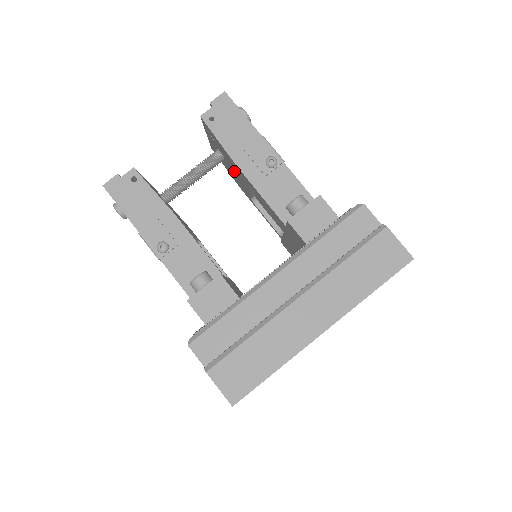
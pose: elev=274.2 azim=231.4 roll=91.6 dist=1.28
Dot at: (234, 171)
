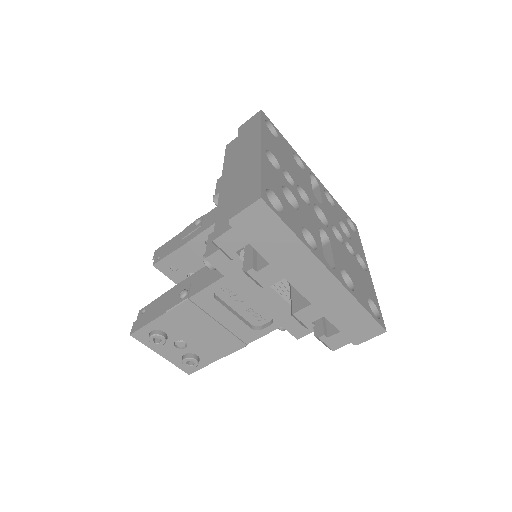
Dot at: (203, 266)
